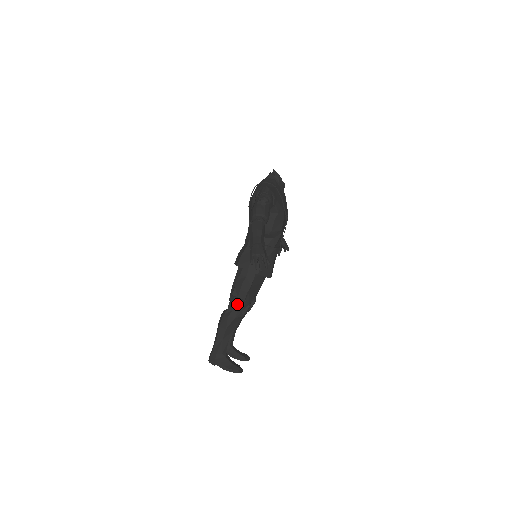
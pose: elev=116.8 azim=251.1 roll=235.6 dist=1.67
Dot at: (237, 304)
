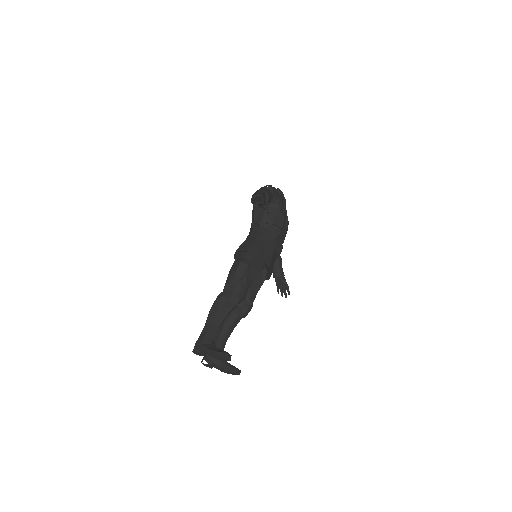
Dot at: (233, 284)
